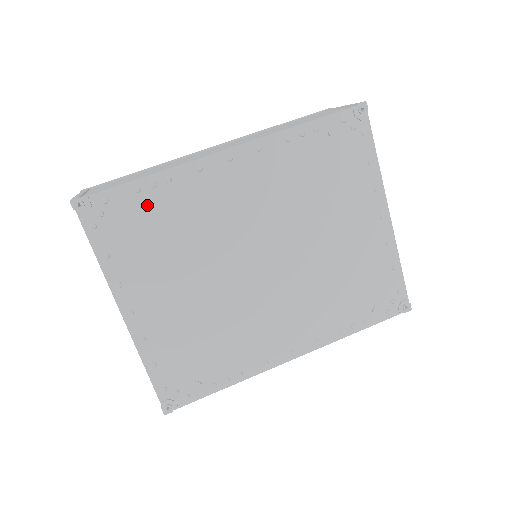
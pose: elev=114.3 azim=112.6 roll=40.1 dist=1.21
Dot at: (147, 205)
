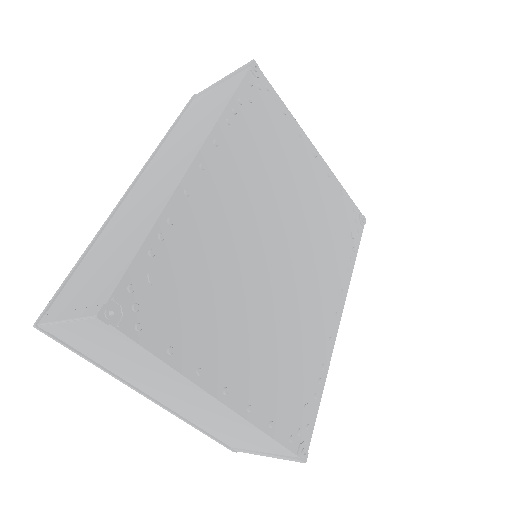
Dot at: (169, 264)
